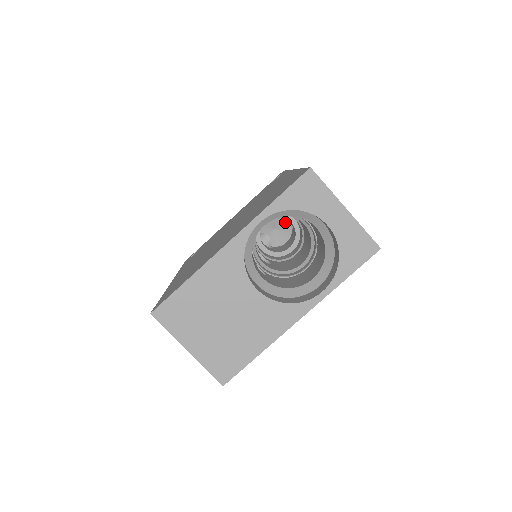
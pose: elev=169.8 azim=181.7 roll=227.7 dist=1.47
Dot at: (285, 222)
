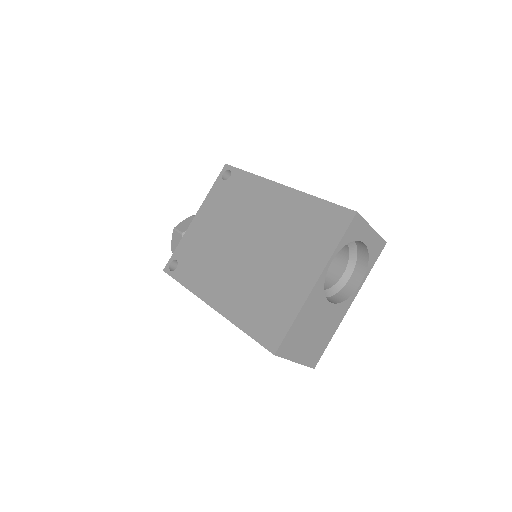
Dot at: occluded
